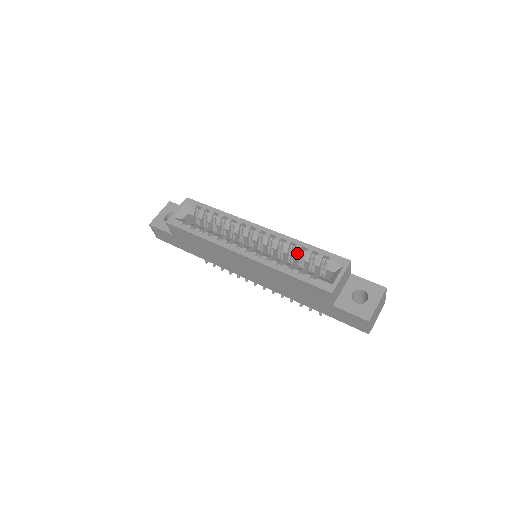
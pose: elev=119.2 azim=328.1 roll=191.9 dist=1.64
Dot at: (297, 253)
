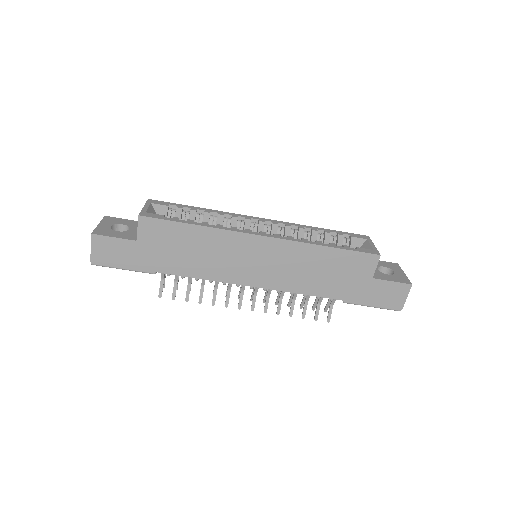
Dot at: (315, 236)
